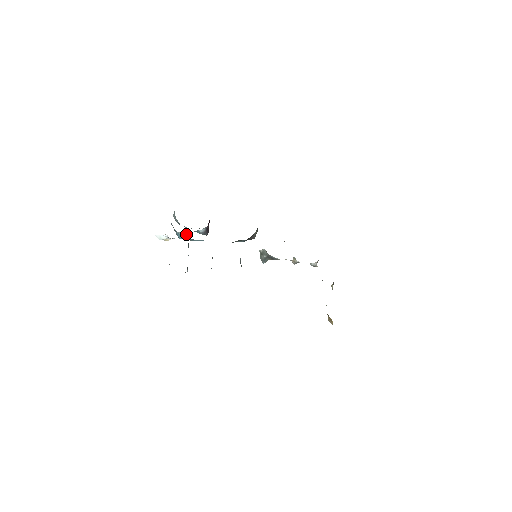
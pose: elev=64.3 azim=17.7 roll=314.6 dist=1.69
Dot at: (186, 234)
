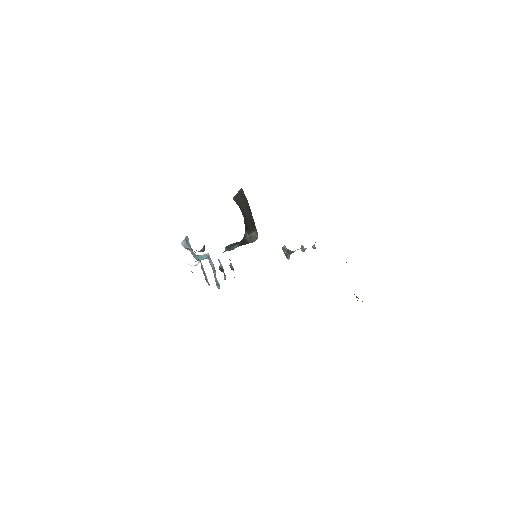
Dot at: (207, 255)
